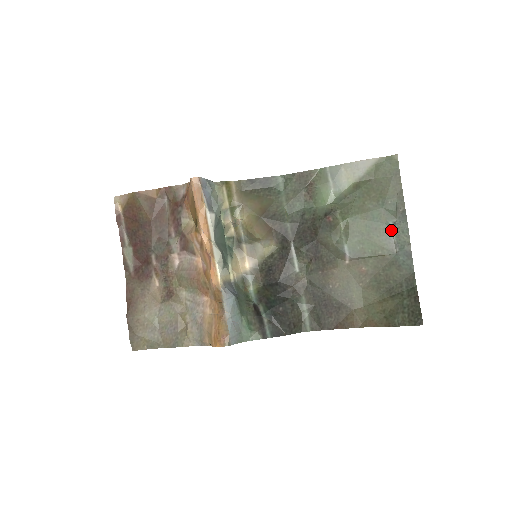
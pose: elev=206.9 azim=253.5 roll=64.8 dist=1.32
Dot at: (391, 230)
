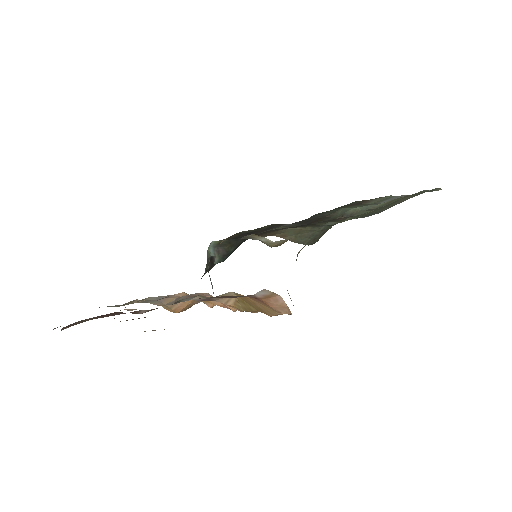
Dot at: occluded
